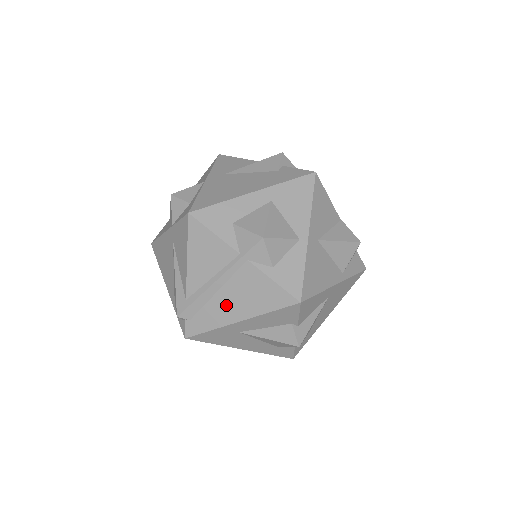
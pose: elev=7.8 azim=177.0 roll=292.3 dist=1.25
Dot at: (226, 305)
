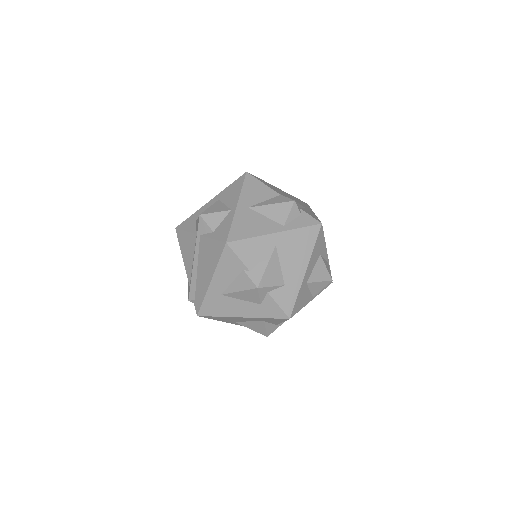
Dot at: (203, 274)
